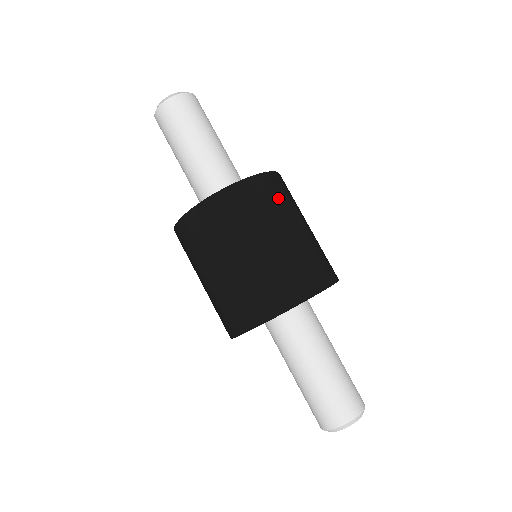
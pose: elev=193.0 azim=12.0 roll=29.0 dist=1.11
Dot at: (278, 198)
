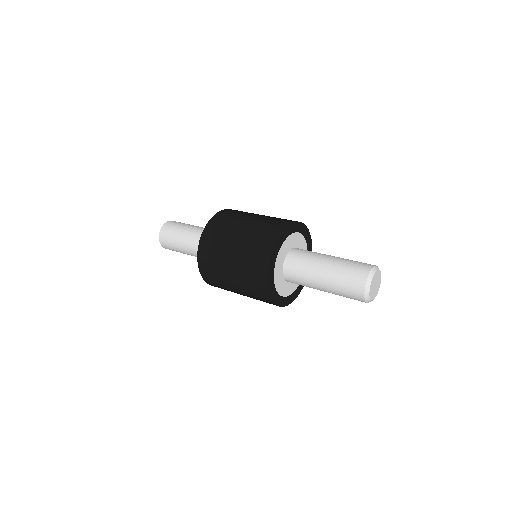
Dot at: (227, 220)
